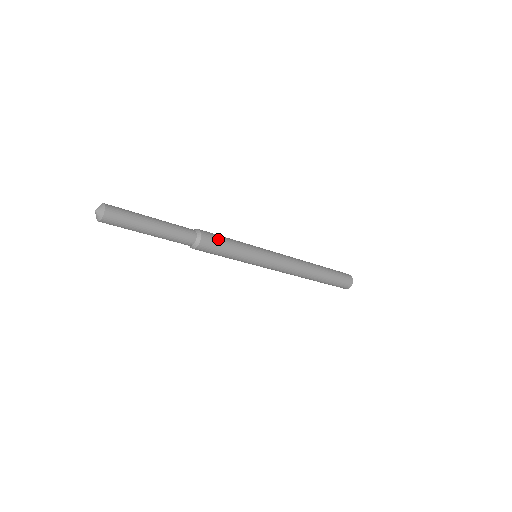
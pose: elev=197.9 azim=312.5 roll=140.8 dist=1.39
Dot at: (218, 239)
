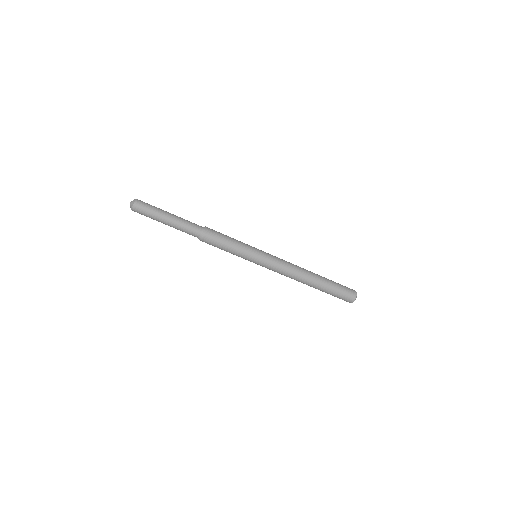
Dot at: (220, 233)
